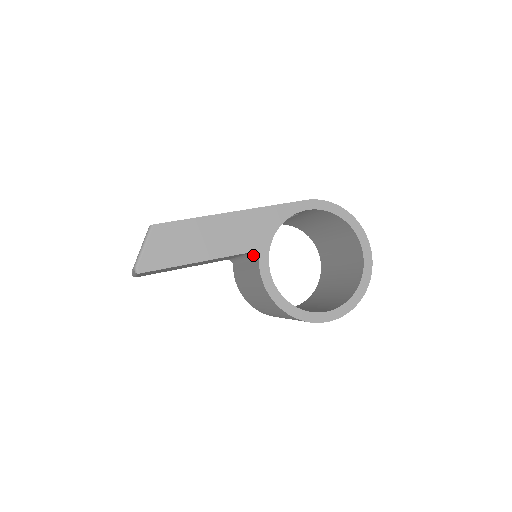
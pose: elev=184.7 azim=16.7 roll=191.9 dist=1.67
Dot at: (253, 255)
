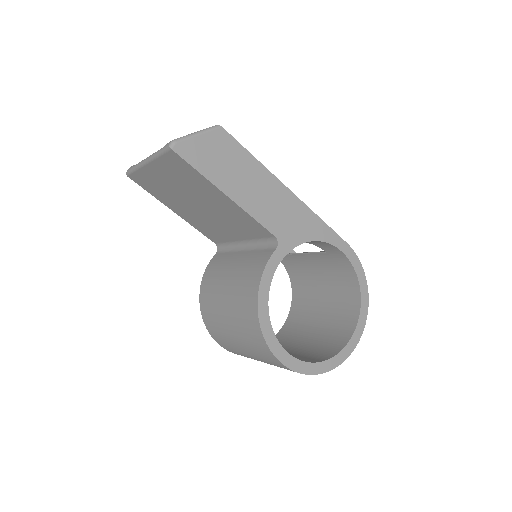
Dot at: (270, 243)
